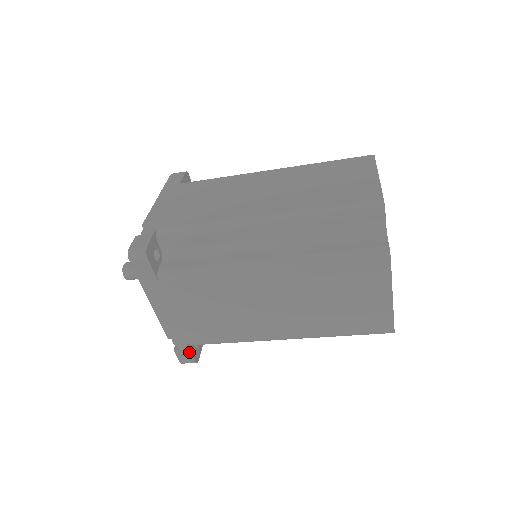
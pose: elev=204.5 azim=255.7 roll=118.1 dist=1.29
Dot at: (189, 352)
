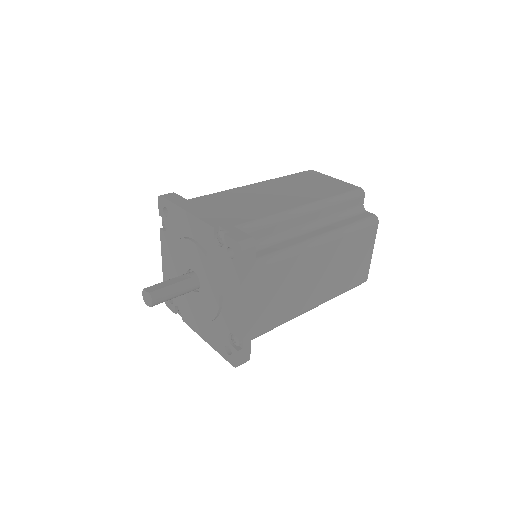
Dot at: (249, 348)
